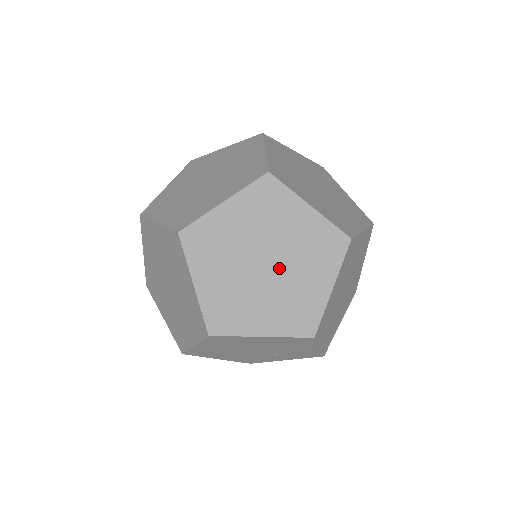
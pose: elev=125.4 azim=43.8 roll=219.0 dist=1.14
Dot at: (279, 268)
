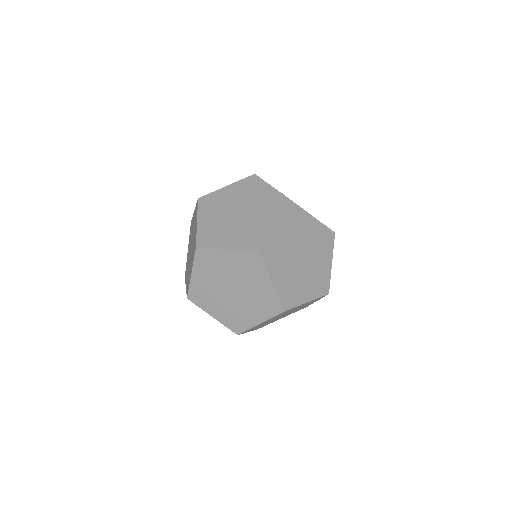
Dot at: (238, 297)
